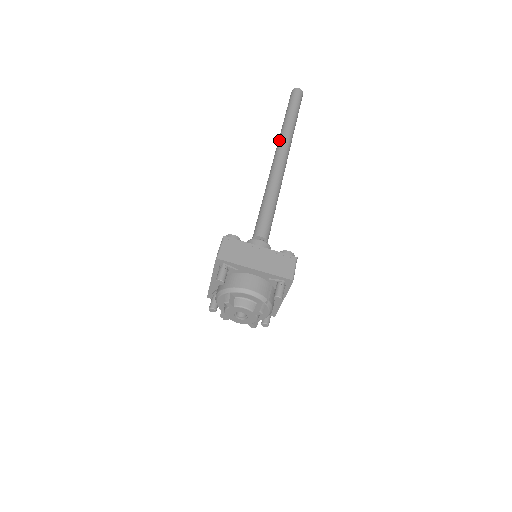
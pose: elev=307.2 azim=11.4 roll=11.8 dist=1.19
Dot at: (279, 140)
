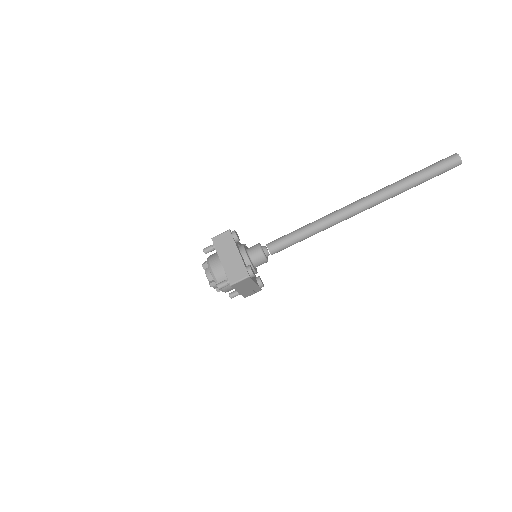
Dot at: occluded
